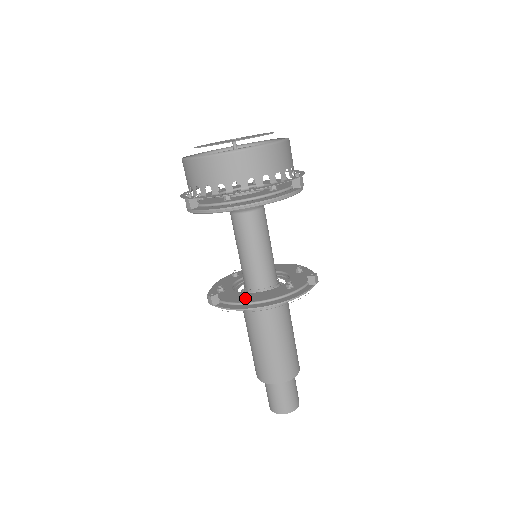
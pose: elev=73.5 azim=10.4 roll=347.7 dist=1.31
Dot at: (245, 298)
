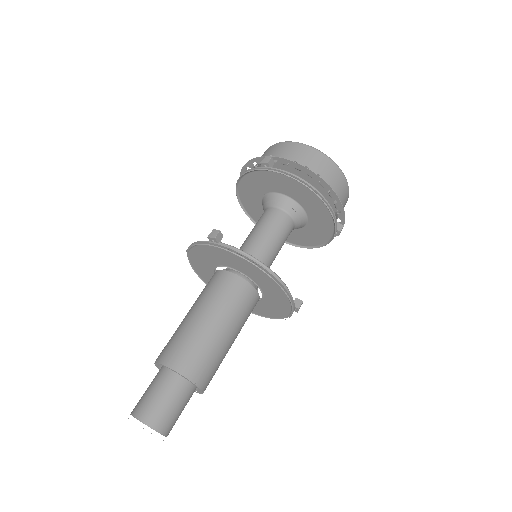
Dot at: occluded
